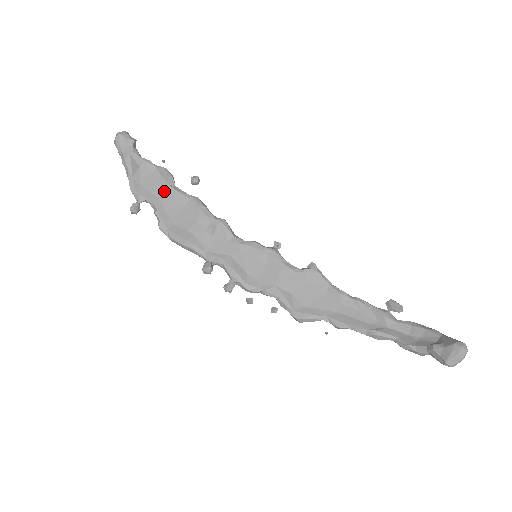
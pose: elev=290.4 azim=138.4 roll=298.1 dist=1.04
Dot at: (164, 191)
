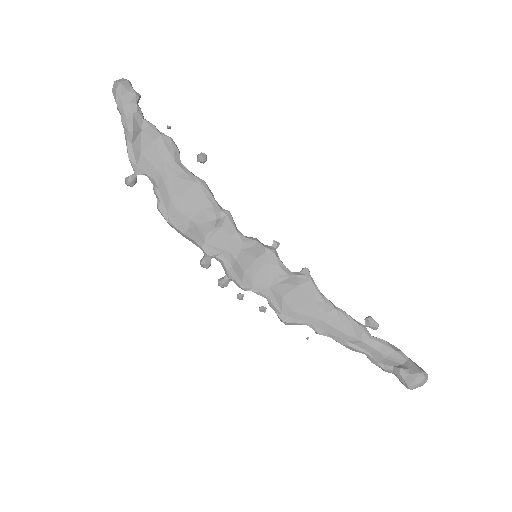
Dot at: (168, 166)
